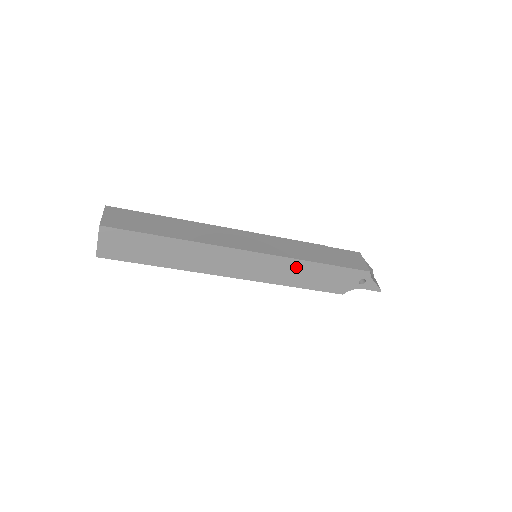
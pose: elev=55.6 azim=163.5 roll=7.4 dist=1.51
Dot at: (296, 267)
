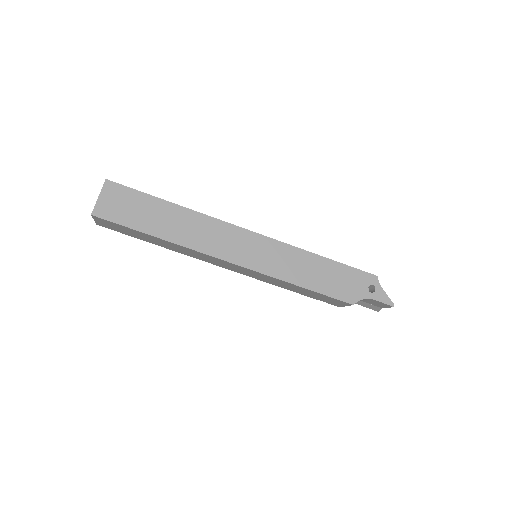
Dot at: (299, 259)
